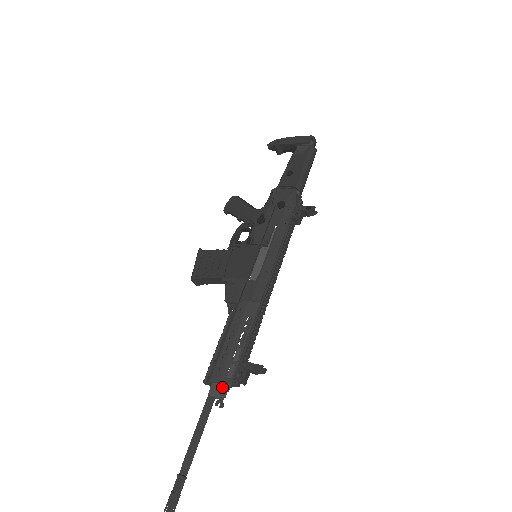
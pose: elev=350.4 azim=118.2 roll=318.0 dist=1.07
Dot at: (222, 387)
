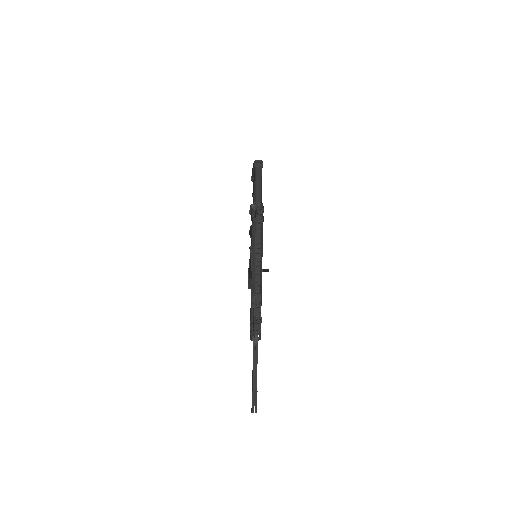
Dot at: (254, 339)
